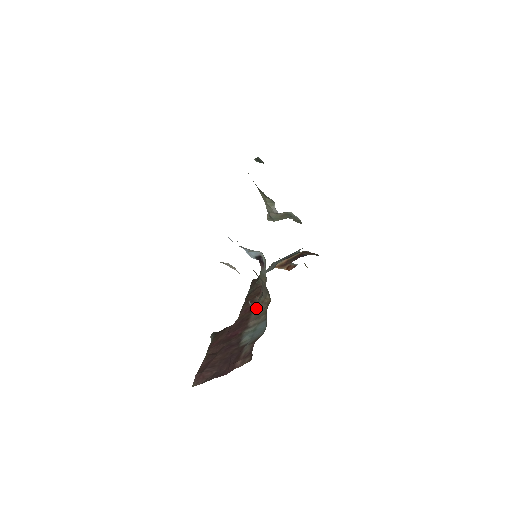
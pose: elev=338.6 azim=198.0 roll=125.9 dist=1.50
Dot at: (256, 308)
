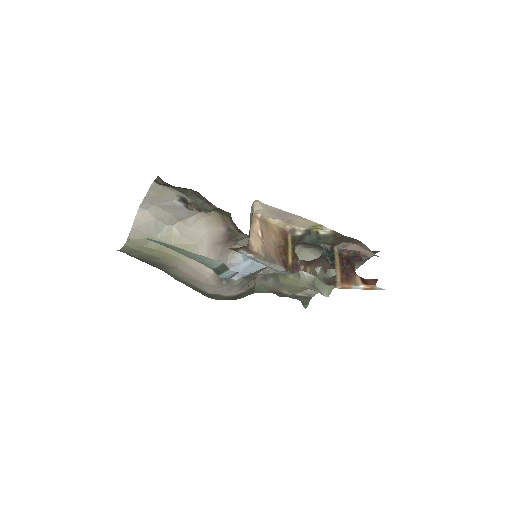
Dot at: occluded
